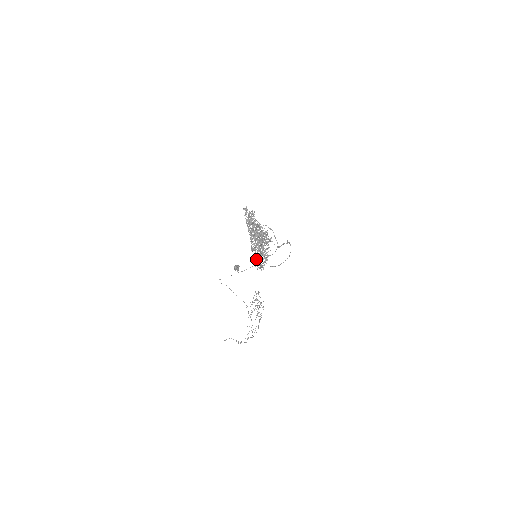
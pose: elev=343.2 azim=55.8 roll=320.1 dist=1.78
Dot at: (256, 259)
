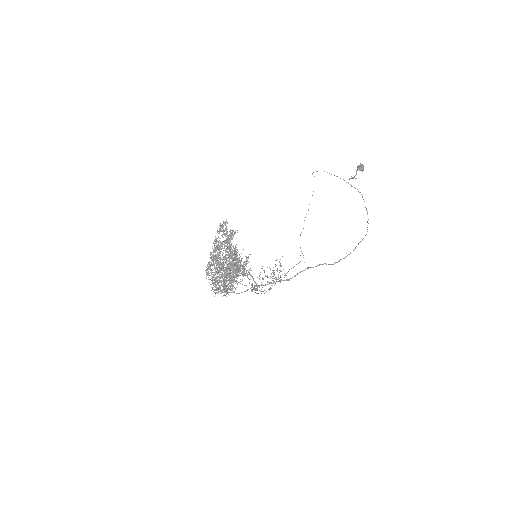
Dot at: occluded
